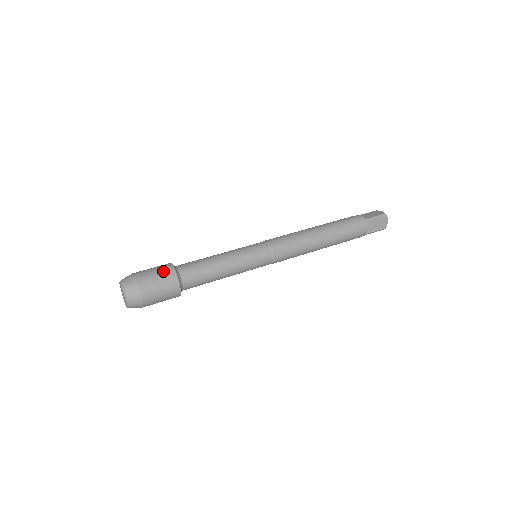
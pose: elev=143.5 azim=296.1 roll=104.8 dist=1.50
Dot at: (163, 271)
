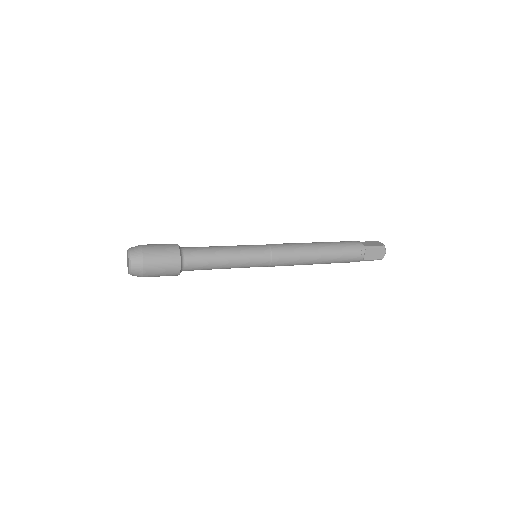
Dot at: (169, 249)
